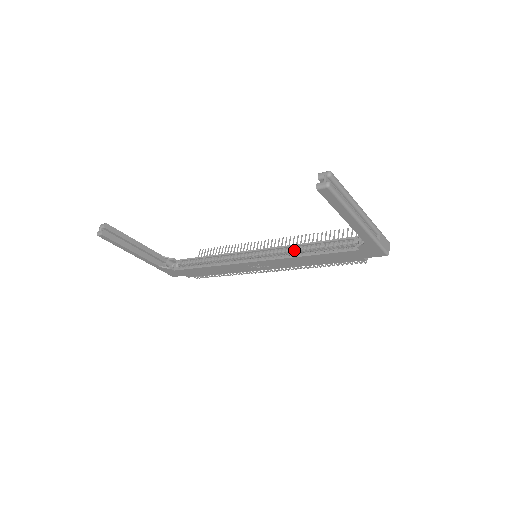
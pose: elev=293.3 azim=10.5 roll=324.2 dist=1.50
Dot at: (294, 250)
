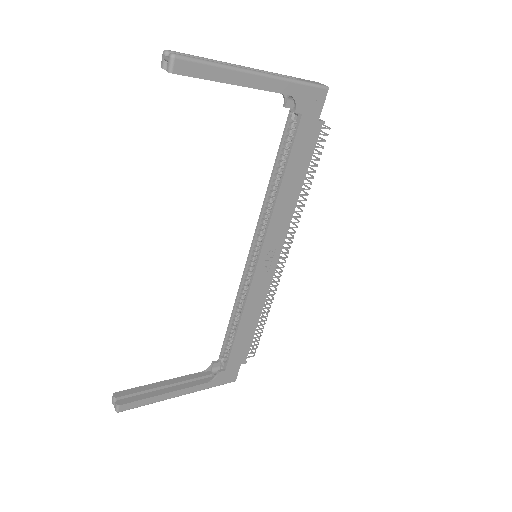
Dot at: (270, 203)
